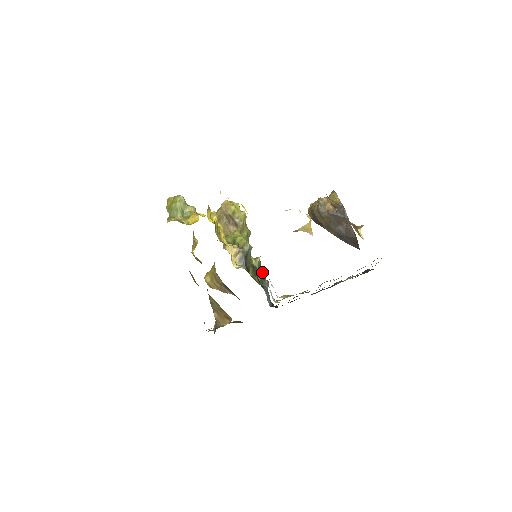
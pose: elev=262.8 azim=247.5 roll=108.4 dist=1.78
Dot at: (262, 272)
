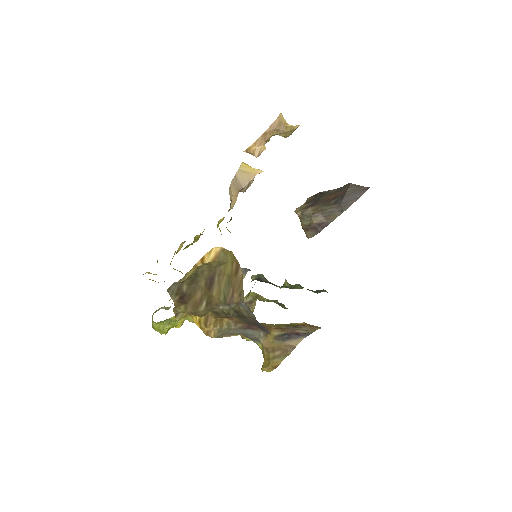
Dot at: occluded
